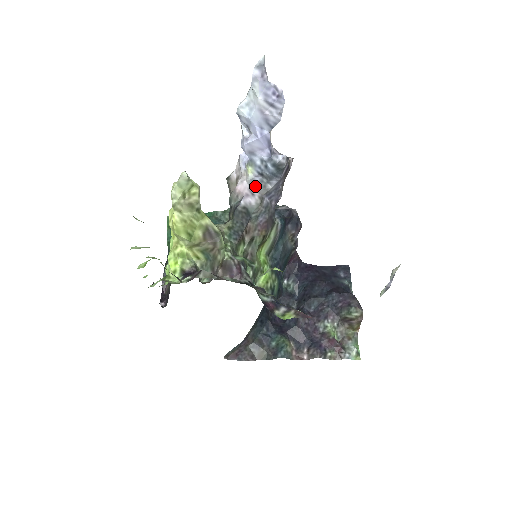
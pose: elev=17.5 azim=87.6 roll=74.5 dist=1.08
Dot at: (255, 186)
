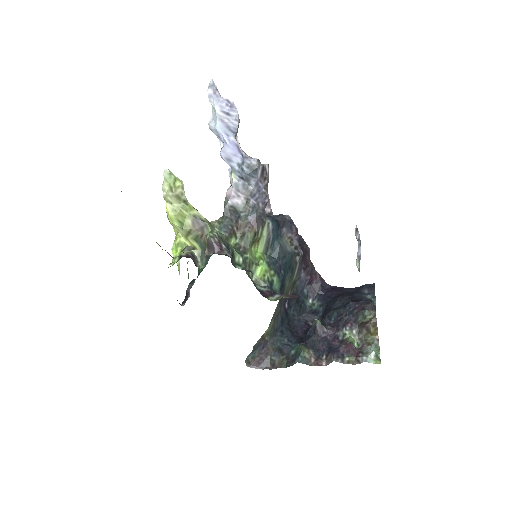
Dot at: (240, 189)
